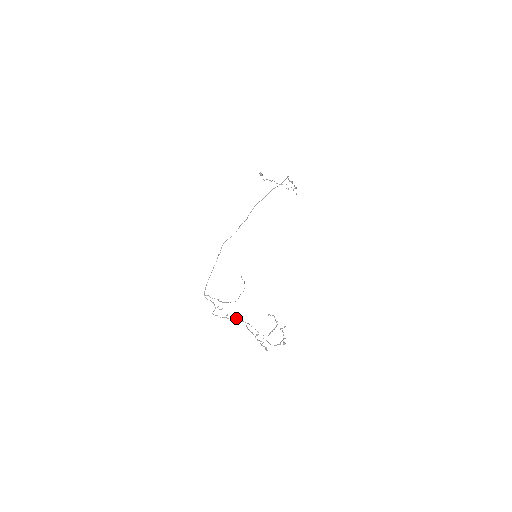
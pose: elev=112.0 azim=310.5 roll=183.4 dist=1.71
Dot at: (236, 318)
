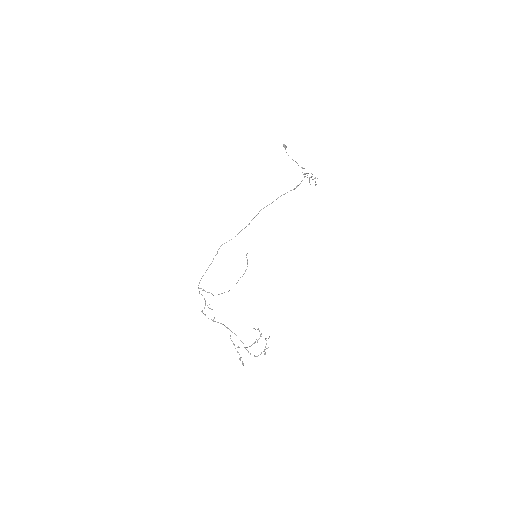
Dot at: (222, 324)
